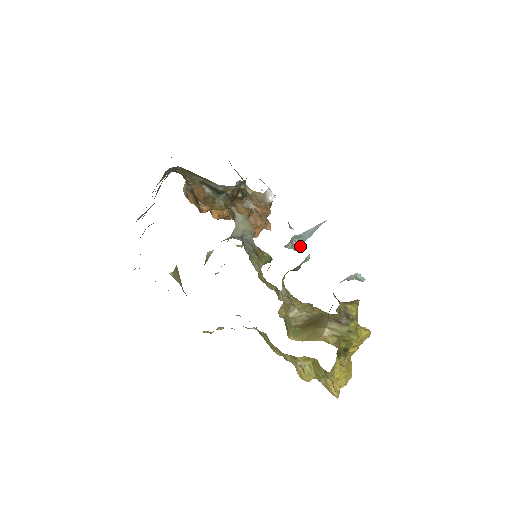
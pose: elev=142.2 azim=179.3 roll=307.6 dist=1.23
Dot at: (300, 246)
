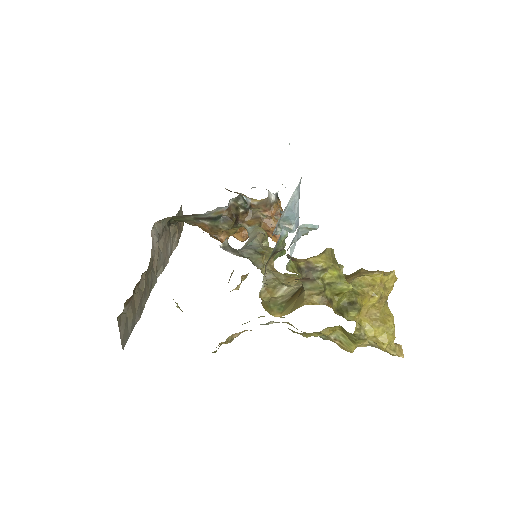
Dot at: (293, 226)
